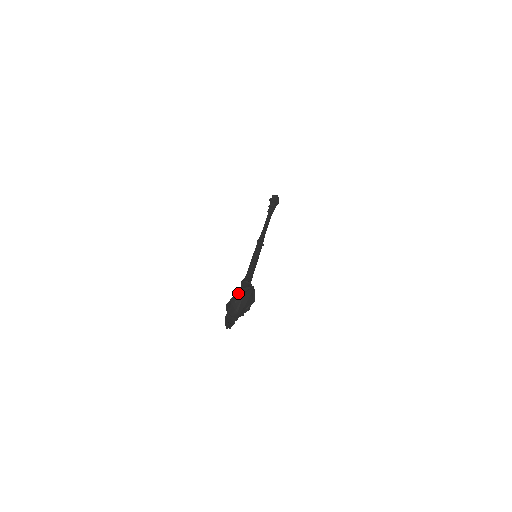
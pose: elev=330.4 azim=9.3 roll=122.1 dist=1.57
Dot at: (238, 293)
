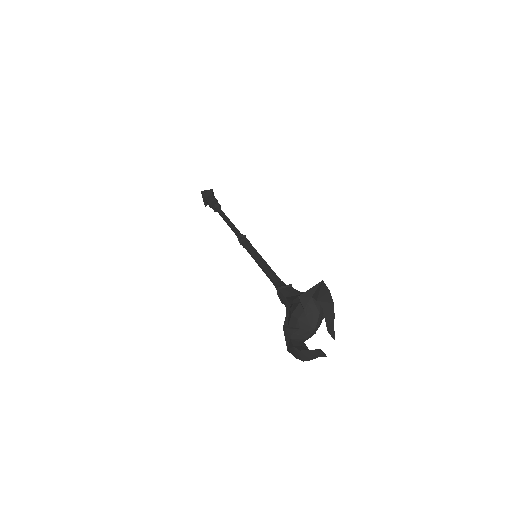
Dot at: (303, 300)
